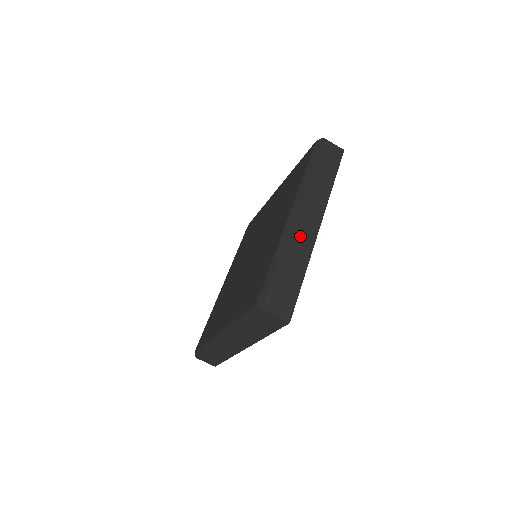
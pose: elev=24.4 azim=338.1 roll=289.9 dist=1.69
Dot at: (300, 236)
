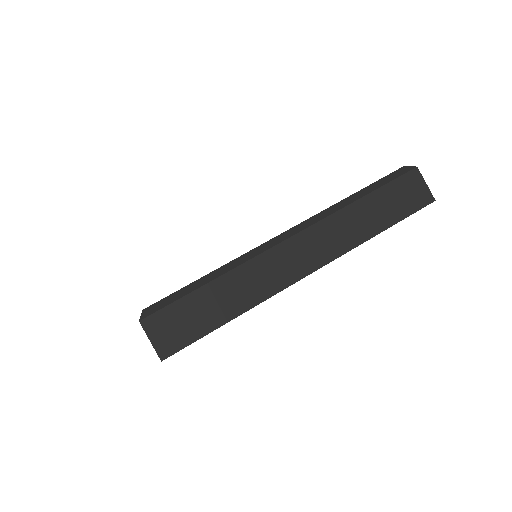
Dot at: (269, 269)
